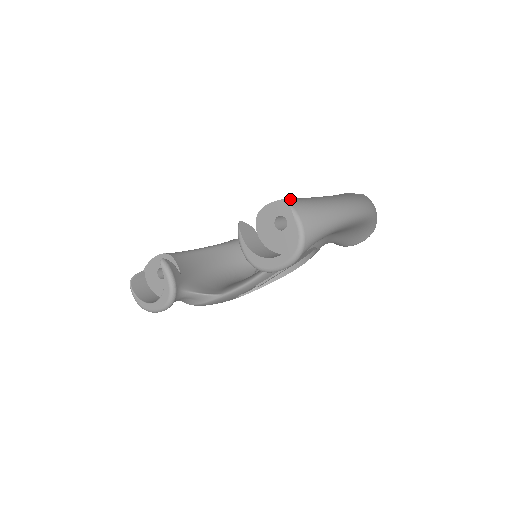
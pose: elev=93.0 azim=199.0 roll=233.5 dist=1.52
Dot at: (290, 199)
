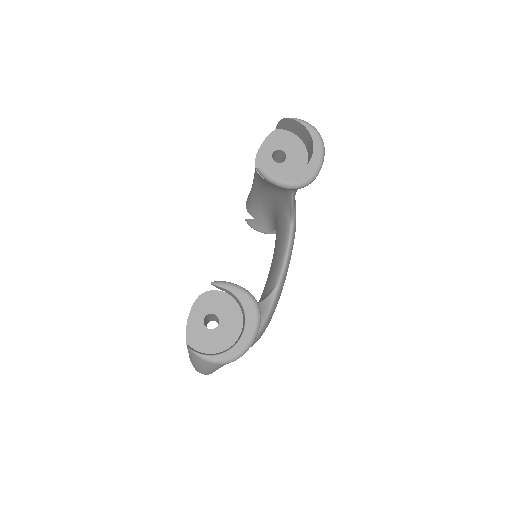
Dot at: (270, 134)
